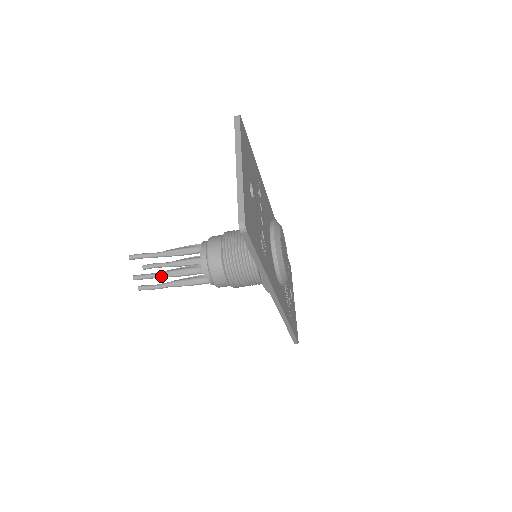
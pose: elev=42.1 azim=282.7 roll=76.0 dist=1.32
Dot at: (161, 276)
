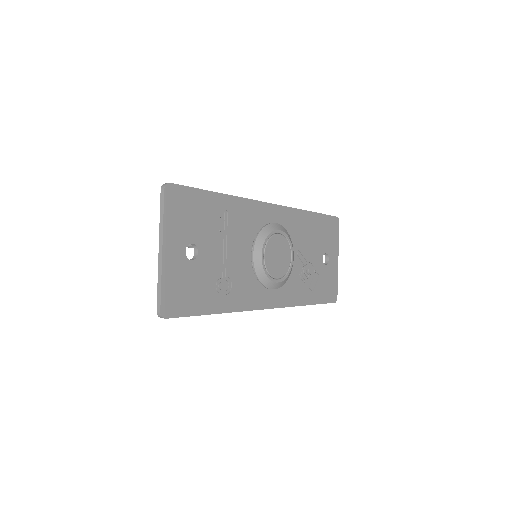
Dot at: occluded
